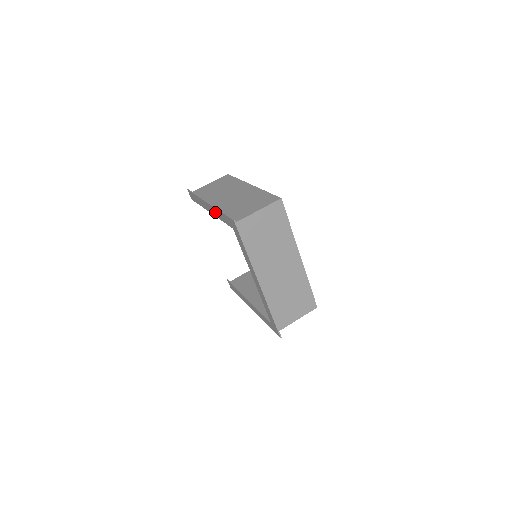
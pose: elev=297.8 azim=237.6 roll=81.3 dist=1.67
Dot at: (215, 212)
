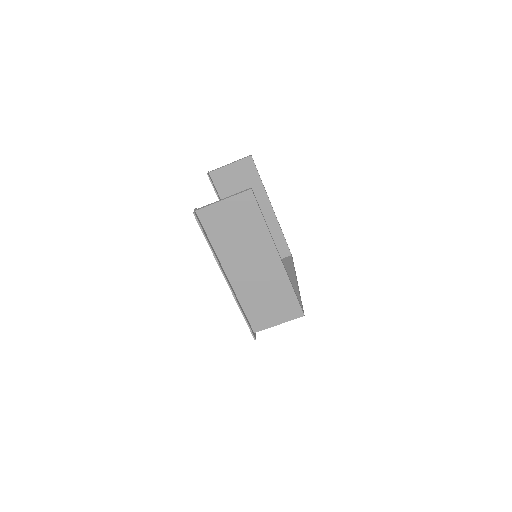
Dot at: (233, 292)
